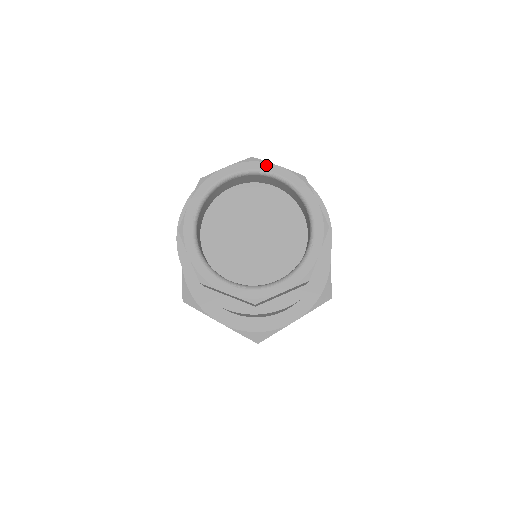
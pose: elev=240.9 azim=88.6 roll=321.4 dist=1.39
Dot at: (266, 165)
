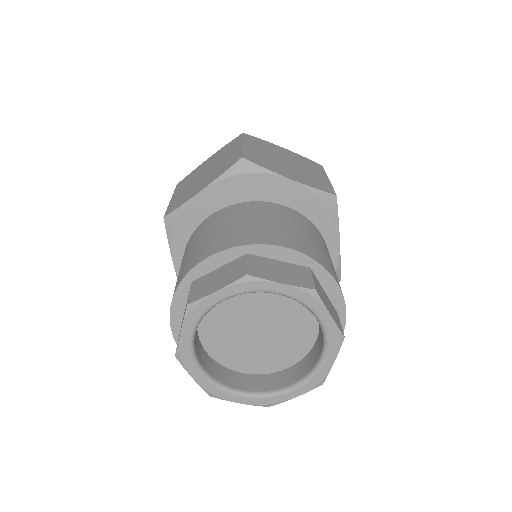
Dot at: (266, 284)
